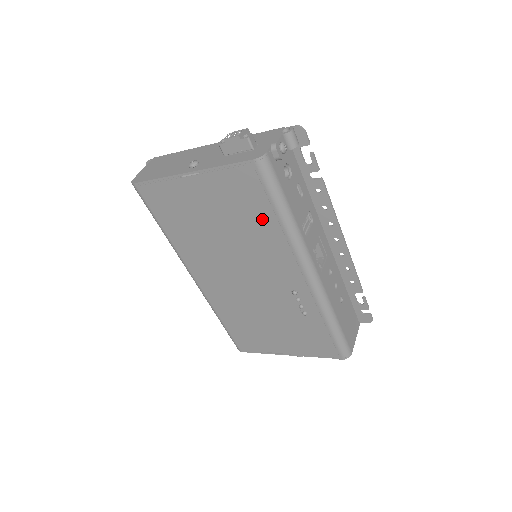
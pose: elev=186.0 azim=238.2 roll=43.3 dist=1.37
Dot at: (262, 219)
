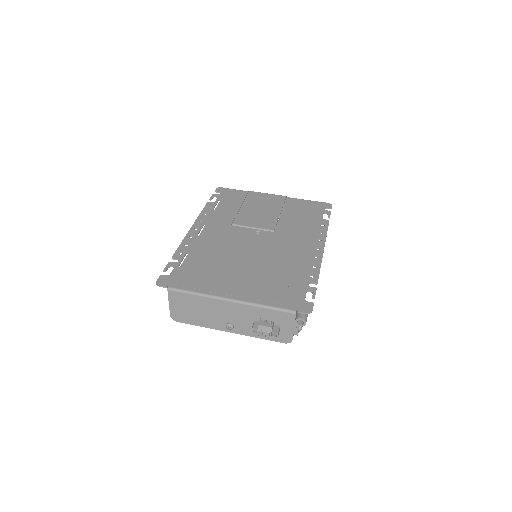
Dot at: occluded
